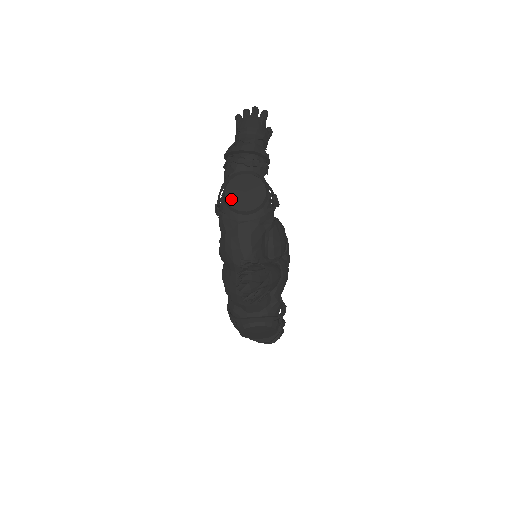
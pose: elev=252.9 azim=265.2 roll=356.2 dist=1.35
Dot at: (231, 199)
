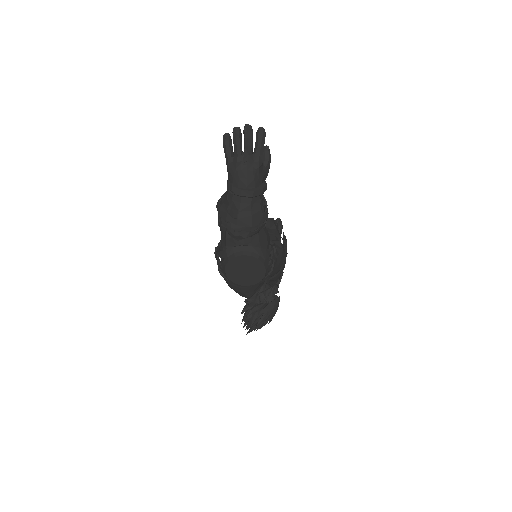
Dot at: (232, 277)
